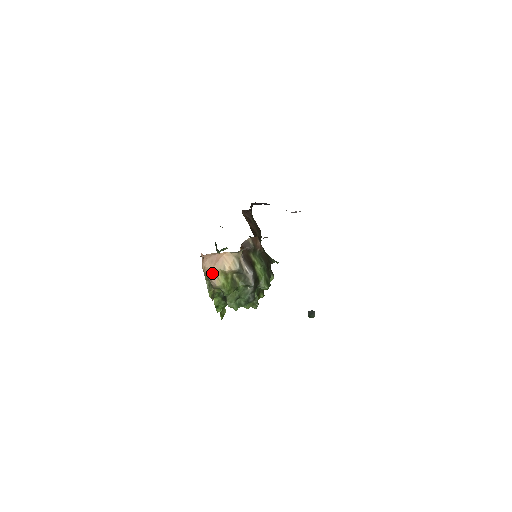
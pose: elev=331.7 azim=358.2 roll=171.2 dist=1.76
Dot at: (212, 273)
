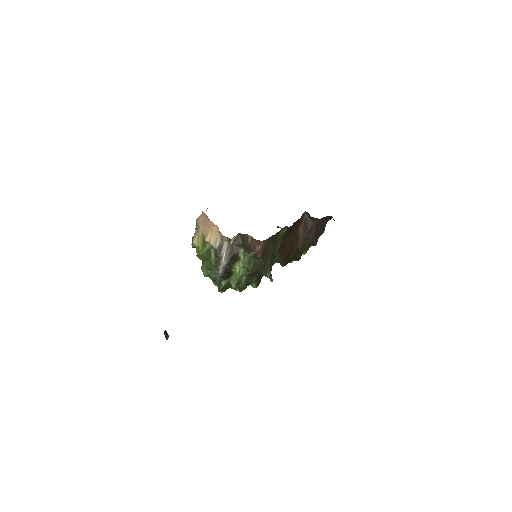
Dot at: (198, 230)
